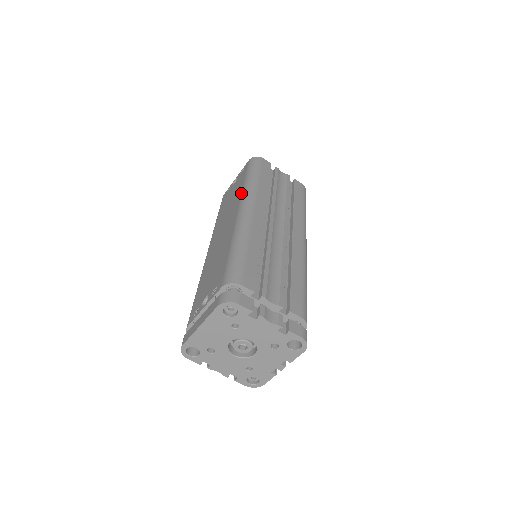
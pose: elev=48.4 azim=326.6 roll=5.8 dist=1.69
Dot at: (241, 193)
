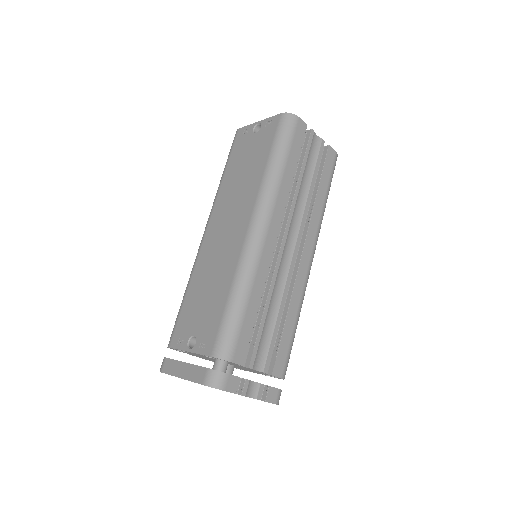
Dot at: (259, 188)
